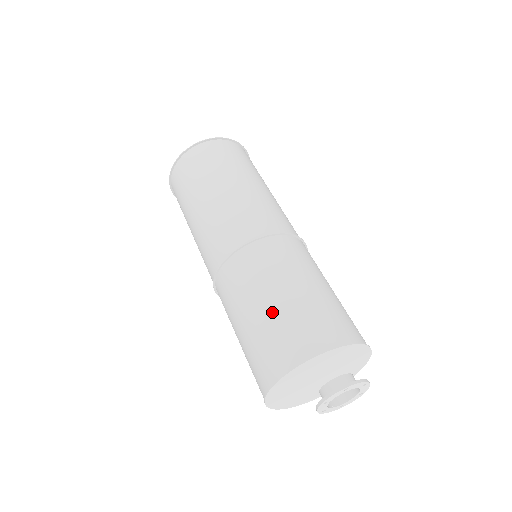
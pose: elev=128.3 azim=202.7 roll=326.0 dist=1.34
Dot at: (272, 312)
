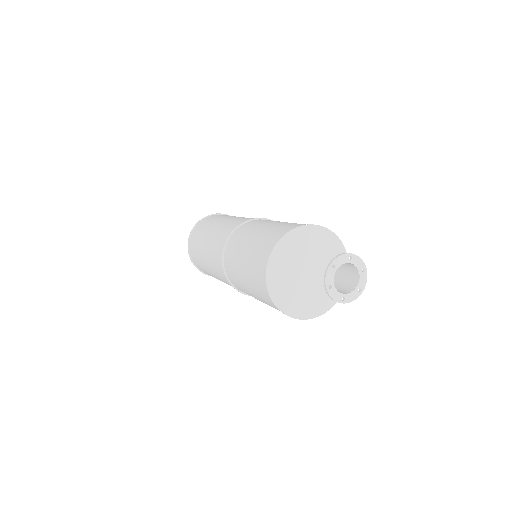
Dot at: (248, 255)
